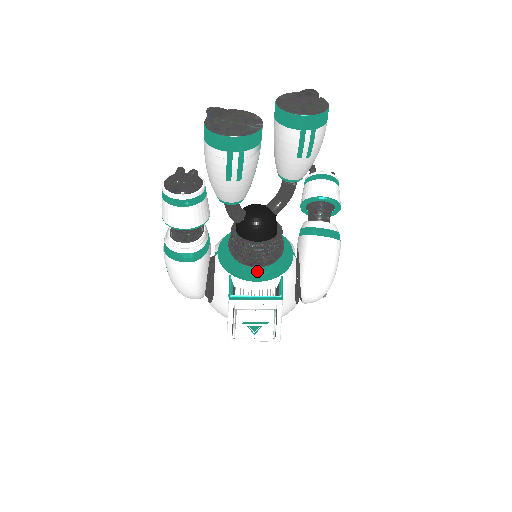
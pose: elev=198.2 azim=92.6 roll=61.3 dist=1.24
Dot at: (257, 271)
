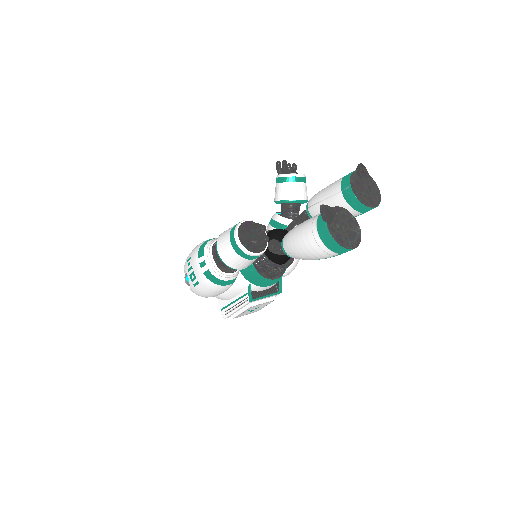
Dot at: (274, 281)
